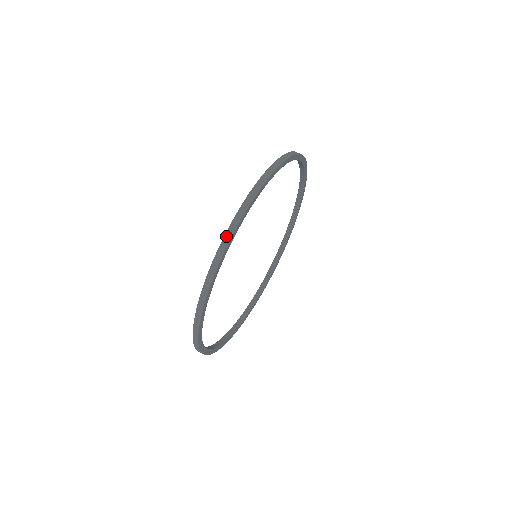
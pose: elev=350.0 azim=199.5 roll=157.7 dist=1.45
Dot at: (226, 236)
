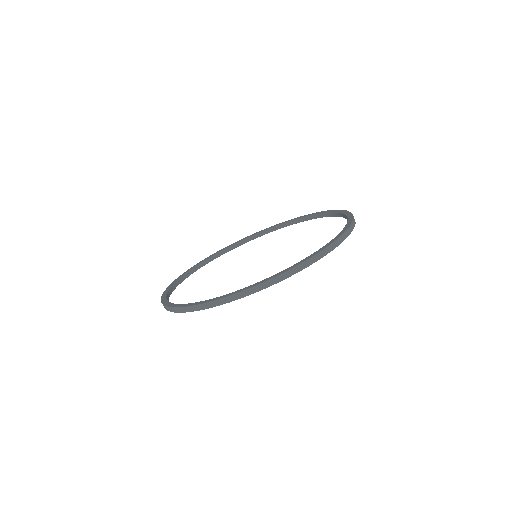
Dot at: (185, 308)
